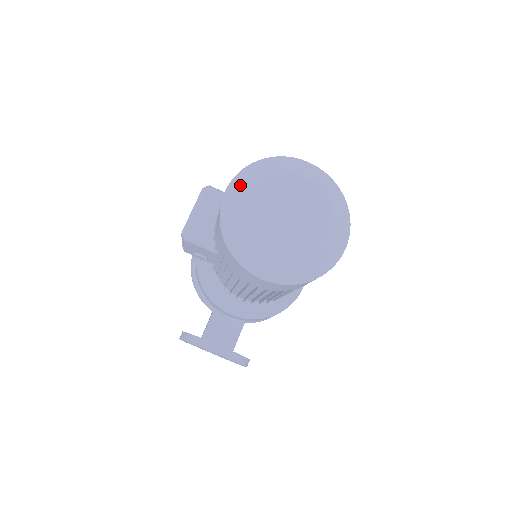
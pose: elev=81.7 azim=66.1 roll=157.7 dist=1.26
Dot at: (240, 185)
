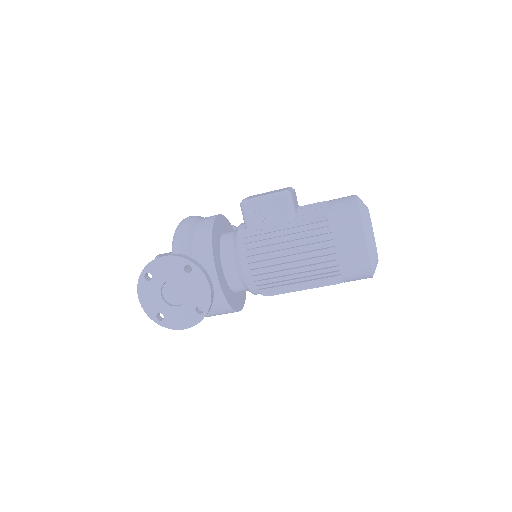
Dot at: occluded
